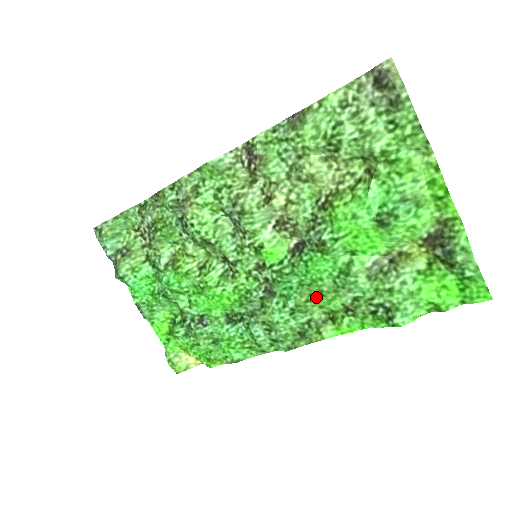
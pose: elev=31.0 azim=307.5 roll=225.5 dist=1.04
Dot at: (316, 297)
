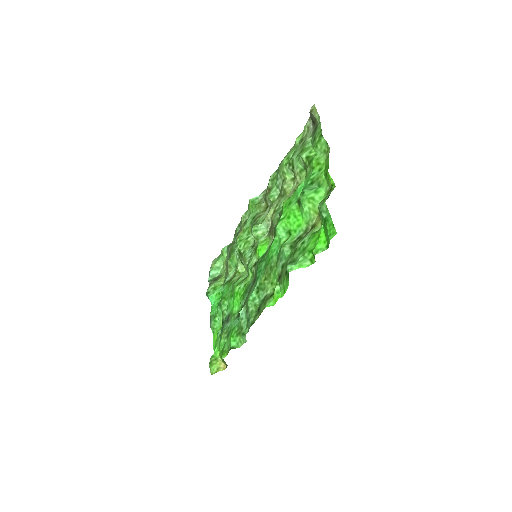
Dot at: (269, 273)
